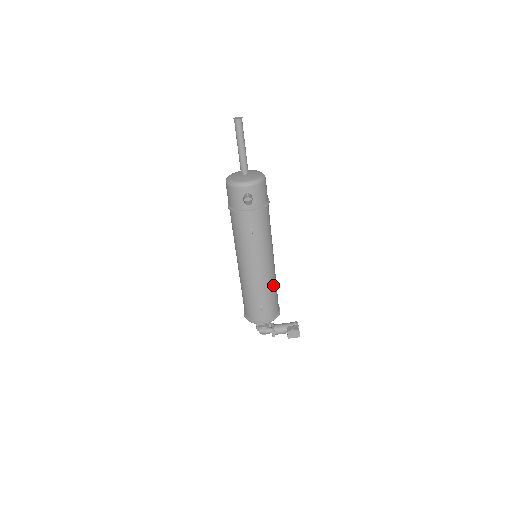
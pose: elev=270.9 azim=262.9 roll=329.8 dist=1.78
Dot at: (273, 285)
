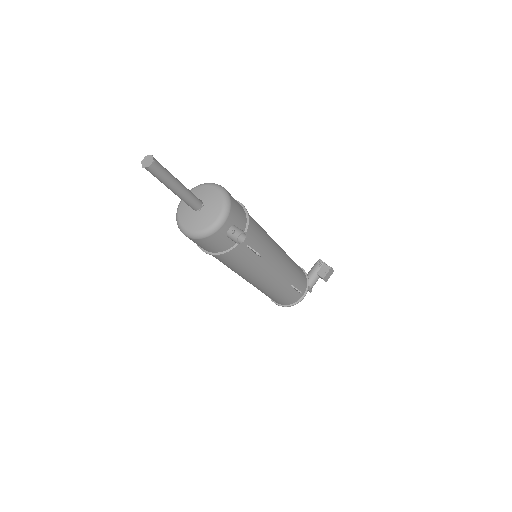
Dot at: (292, 263)
